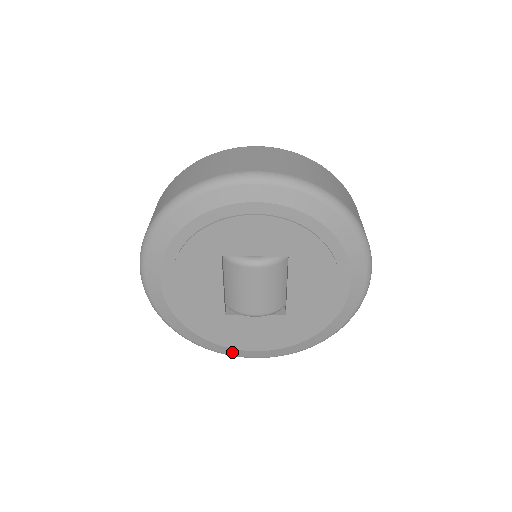
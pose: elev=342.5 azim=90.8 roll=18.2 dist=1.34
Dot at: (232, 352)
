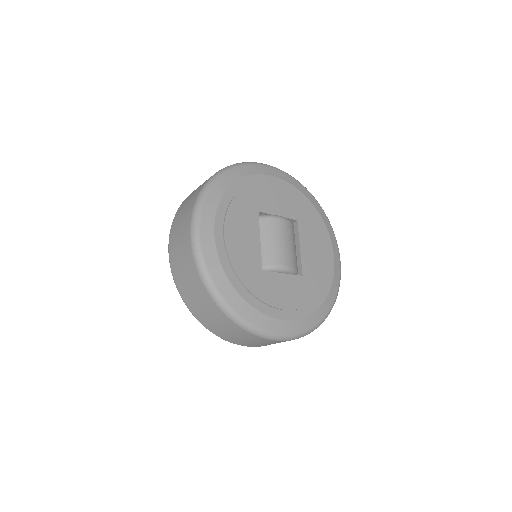
Dot at: (267, 324)
